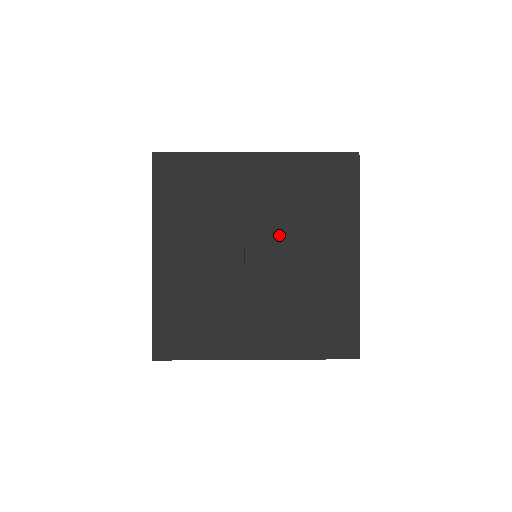
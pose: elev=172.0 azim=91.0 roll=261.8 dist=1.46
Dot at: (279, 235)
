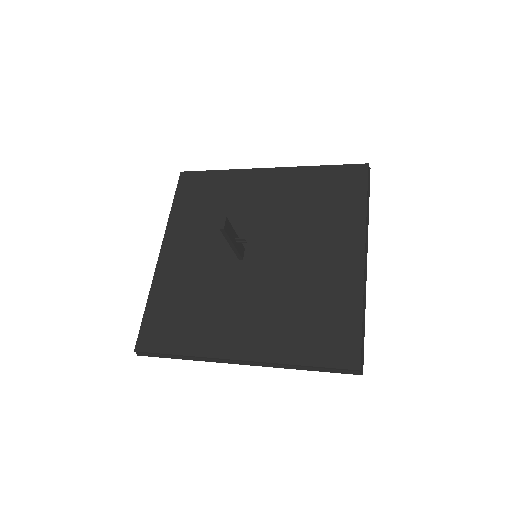
Dot at: (280, 235)
